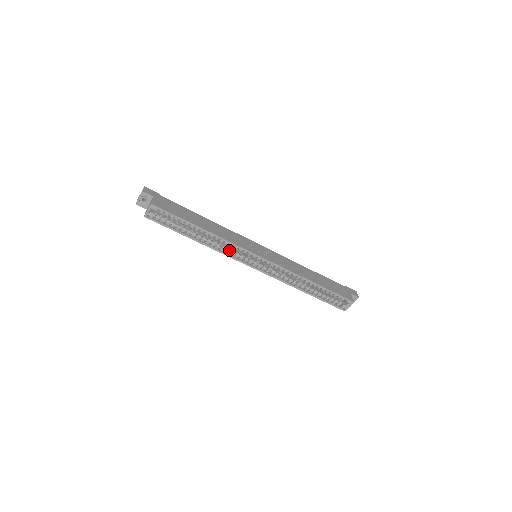
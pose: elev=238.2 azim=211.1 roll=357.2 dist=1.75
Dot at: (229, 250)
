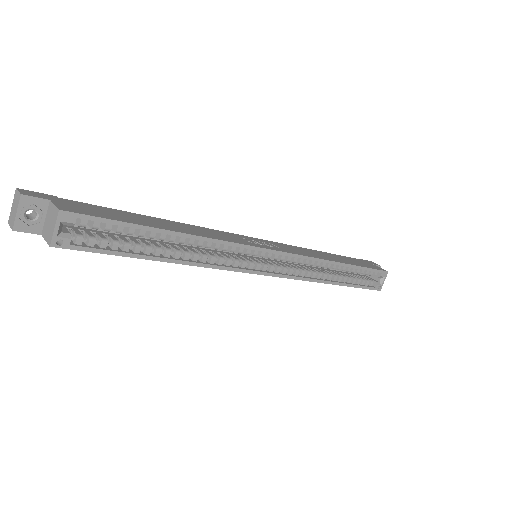
Dot at: (222, 259)
